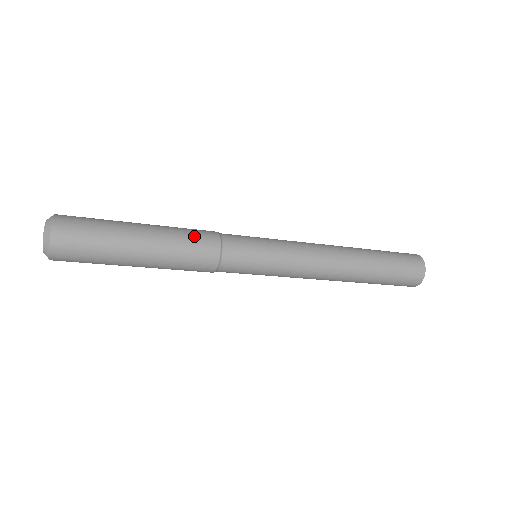
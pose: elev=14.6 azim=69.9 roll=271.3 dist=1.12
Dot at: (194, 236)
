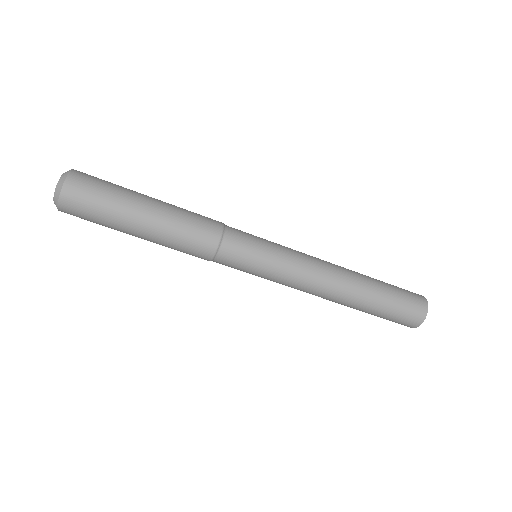
Dot at: (199, 214)
